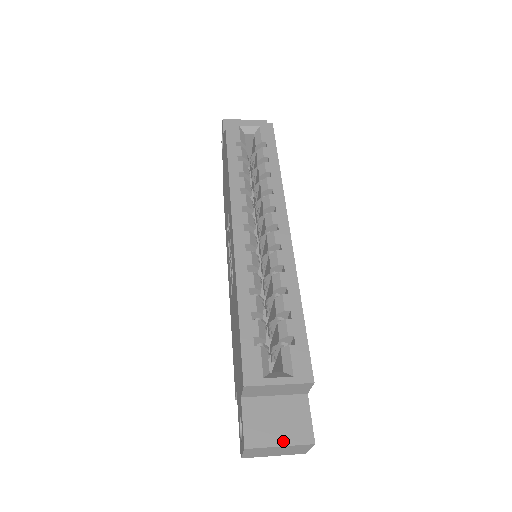
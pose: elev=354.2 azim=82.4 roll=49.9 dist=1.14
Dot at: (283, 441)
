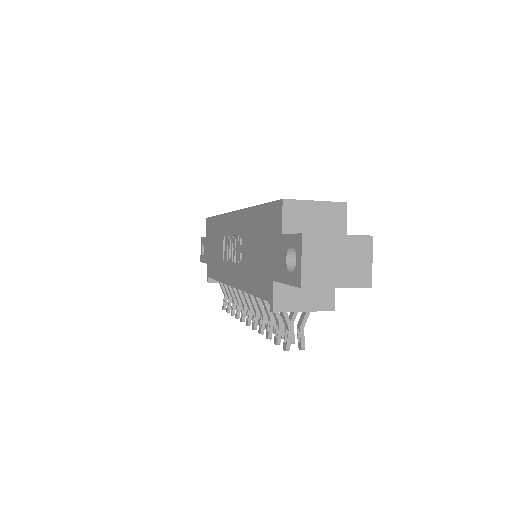
Dot at: occluded
